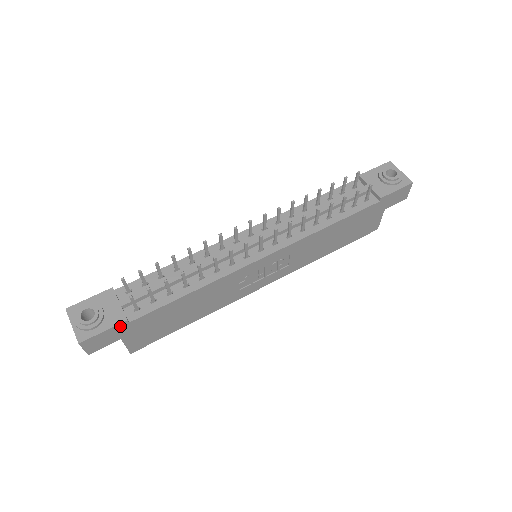
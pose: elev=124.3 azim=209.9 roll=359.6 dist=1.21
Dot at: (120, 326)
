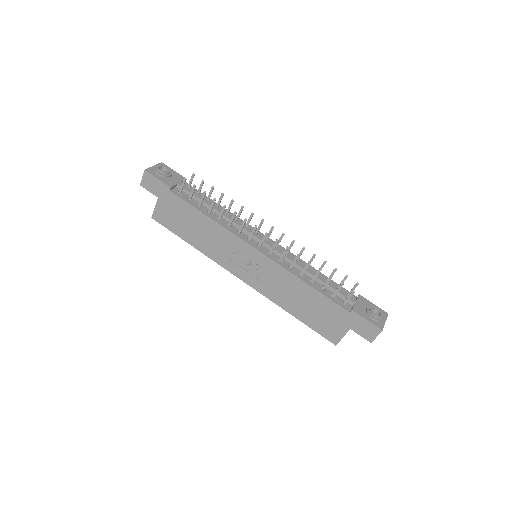
Dot at: (165, 187)
